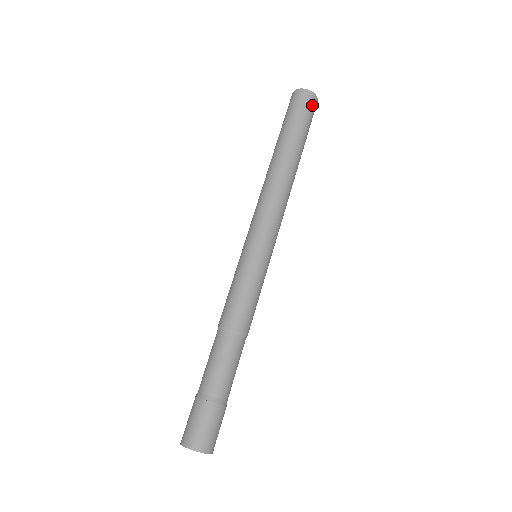
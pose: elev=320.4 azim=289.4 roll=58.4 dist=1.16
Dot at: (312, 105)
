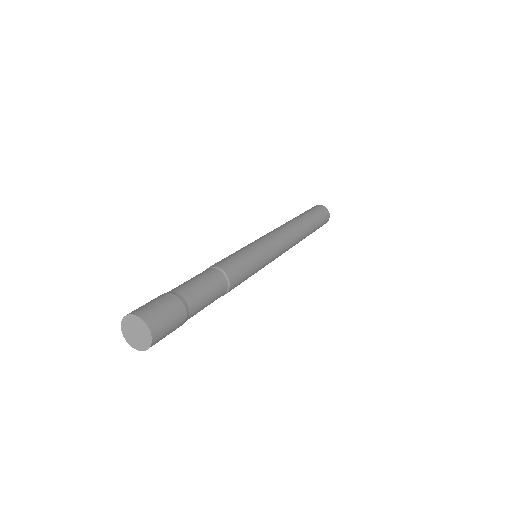
Dot at: (324, 212)
